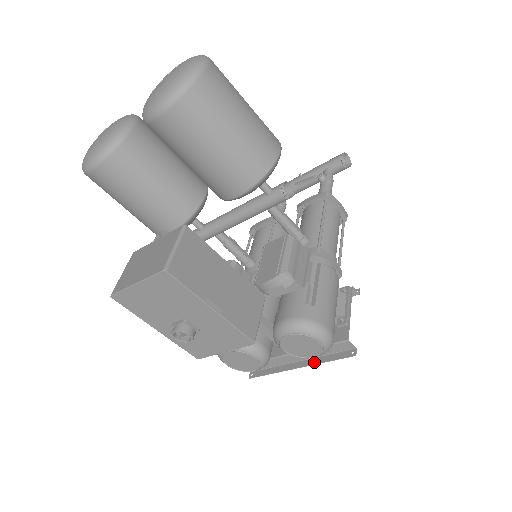
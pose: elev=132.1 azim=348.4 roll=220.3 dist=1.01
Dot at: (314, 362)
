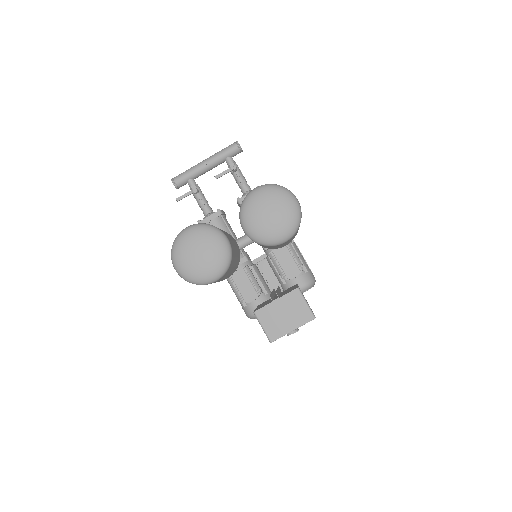
Dot at: occluded
